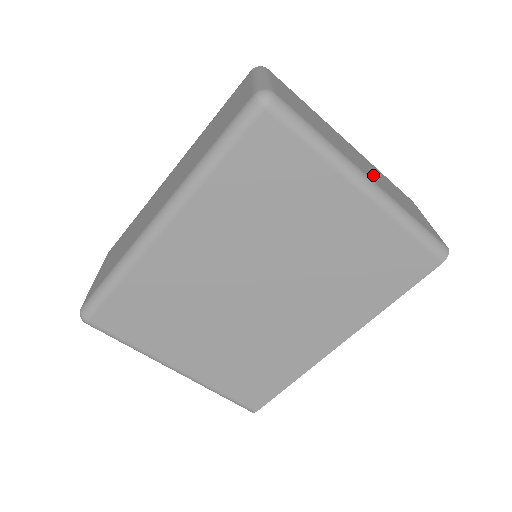
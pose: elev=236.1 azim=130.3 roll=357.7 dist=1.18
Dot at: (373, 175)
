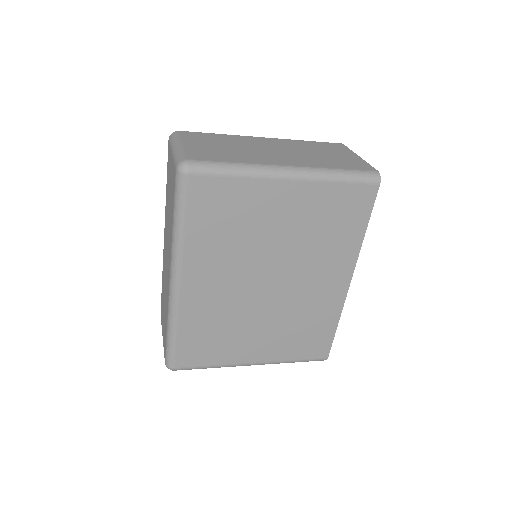
Dot at: (293, 157)
